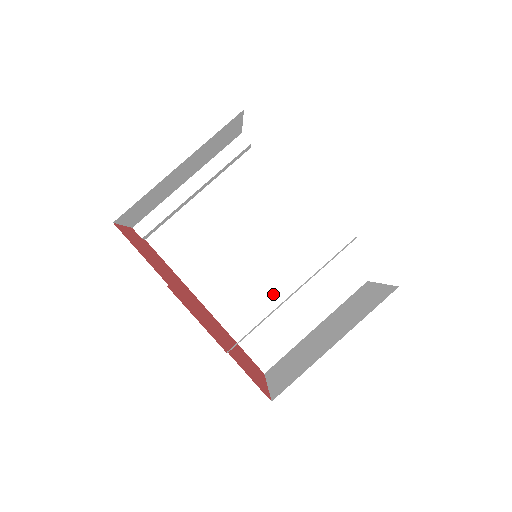
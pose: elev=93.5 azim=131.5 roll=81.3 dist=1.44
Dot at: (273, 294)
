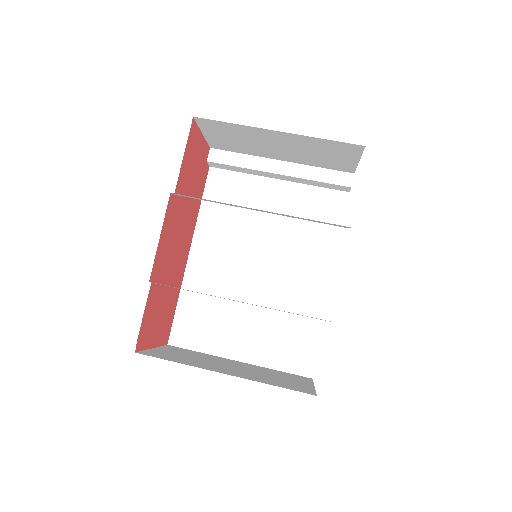
Dot at: (240, 302)
